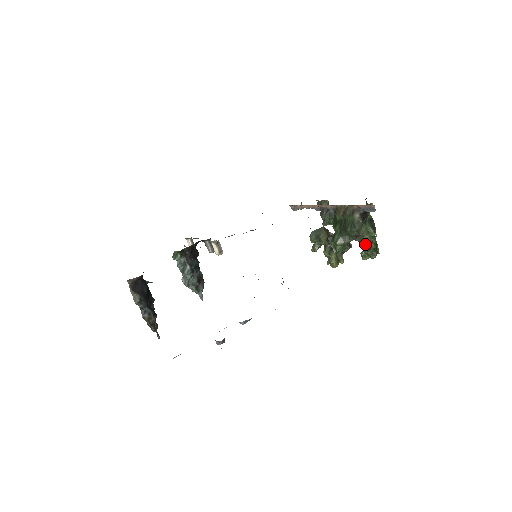
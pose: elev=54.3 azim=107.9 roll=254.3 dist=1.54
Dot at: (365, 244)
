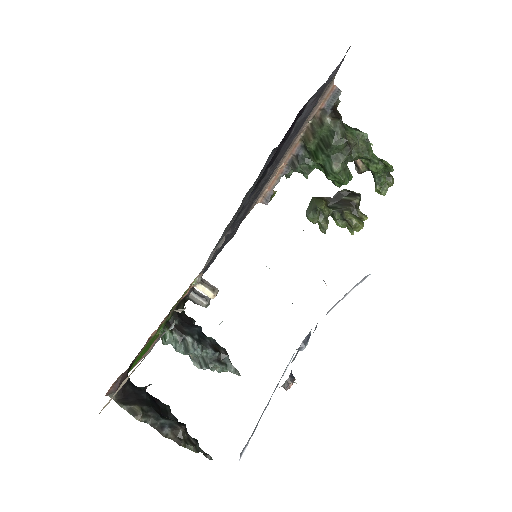
Dot at: (366, 154)
